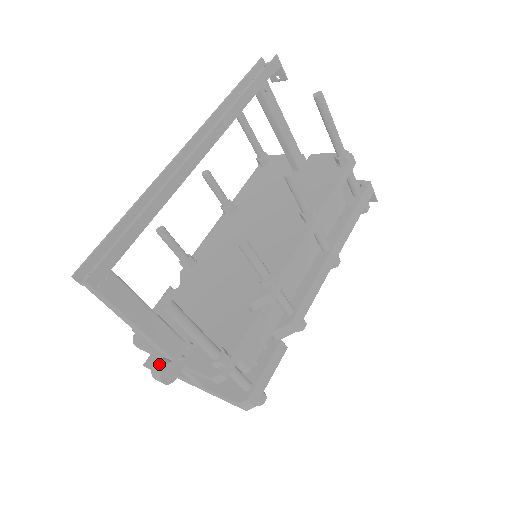
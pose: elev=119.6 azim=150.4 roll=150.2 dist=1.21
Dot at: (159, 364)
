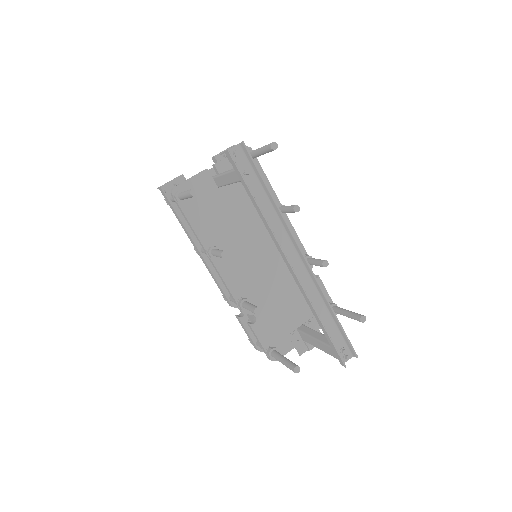
Dot at: occluded
